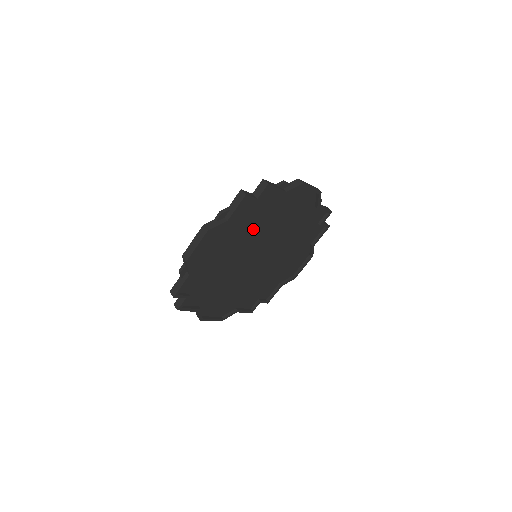
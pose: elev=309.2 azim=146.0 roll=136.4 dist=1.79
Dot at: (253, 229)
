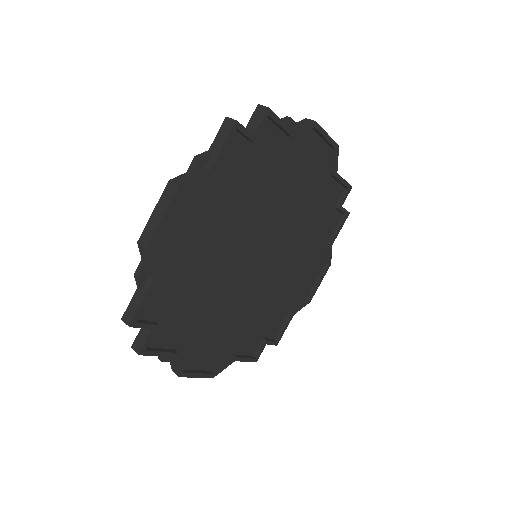
Dot at: (249, 200)
